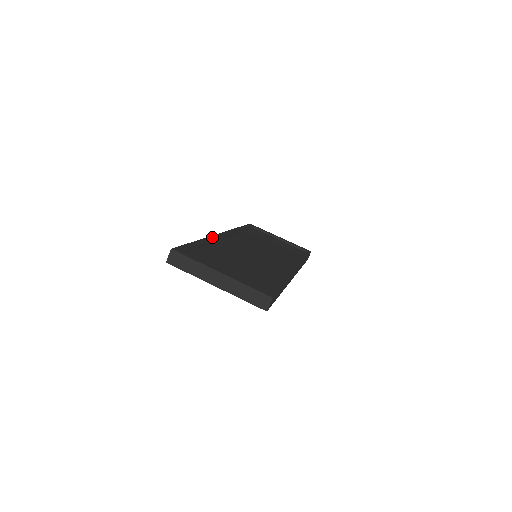
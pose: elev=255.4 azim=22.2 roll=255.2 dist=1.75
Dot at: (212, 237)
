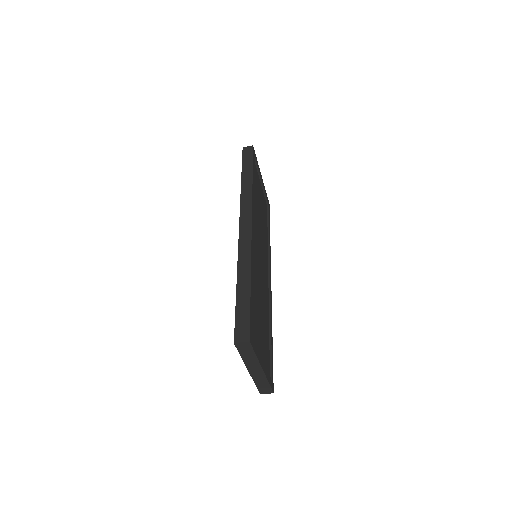
Dot at: (252, 252)
